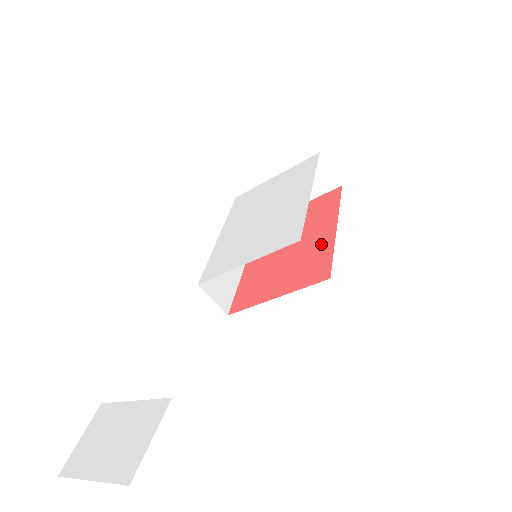
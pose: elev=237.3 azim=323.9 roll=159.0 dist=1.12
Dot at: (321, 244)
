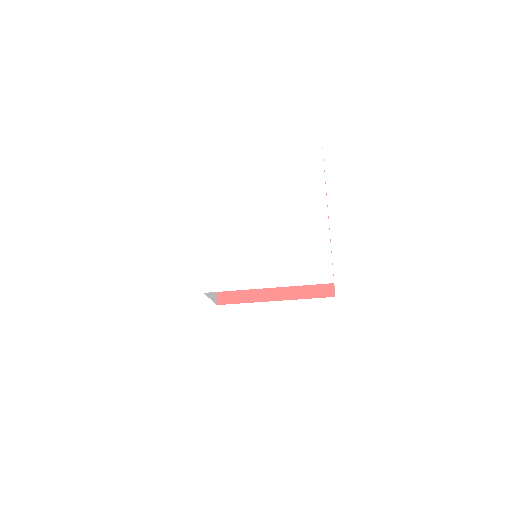
Dot at: occluded
